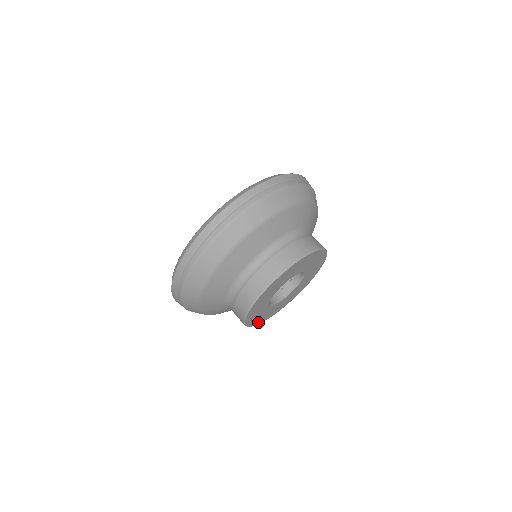
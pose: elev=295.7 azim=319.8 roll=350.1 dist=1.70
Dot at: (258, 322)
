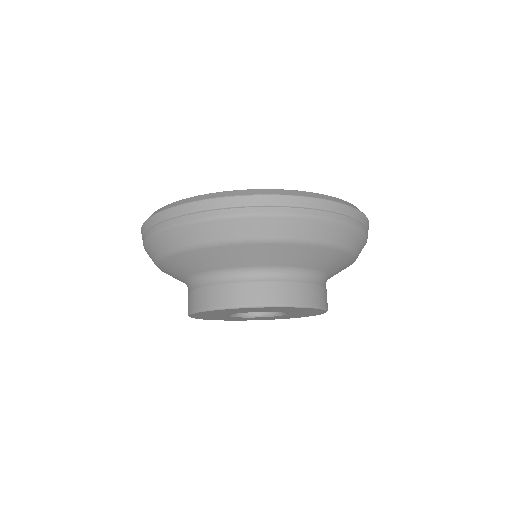
Dot at: occluded
